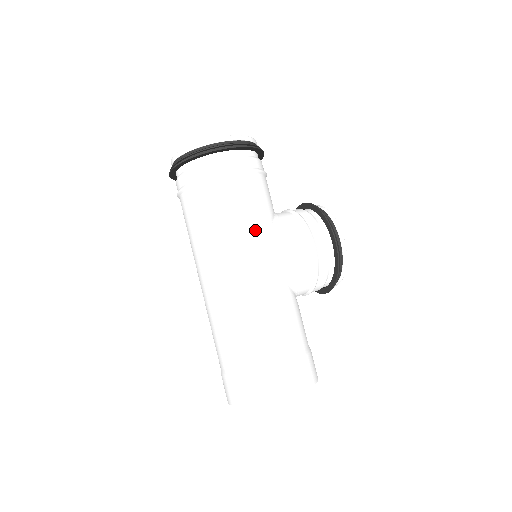
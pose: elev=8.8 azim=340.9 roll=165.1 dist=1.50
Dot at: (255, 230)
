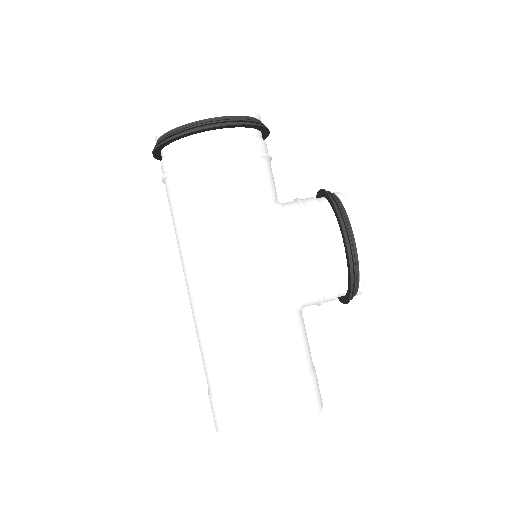
Dot at: (238, 232)
